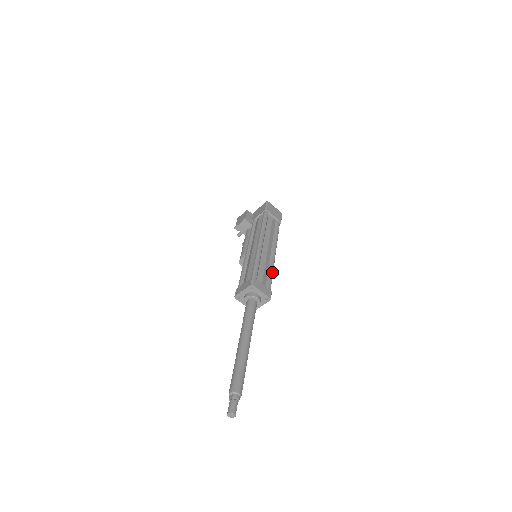
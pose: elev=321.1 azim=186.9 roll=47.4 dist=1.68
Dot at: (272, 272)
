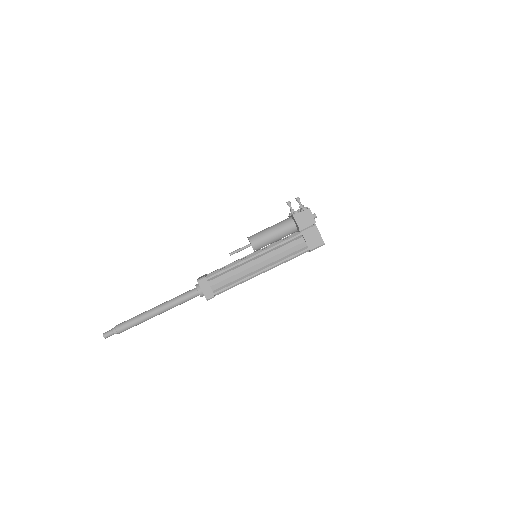
Dot at: occluded
